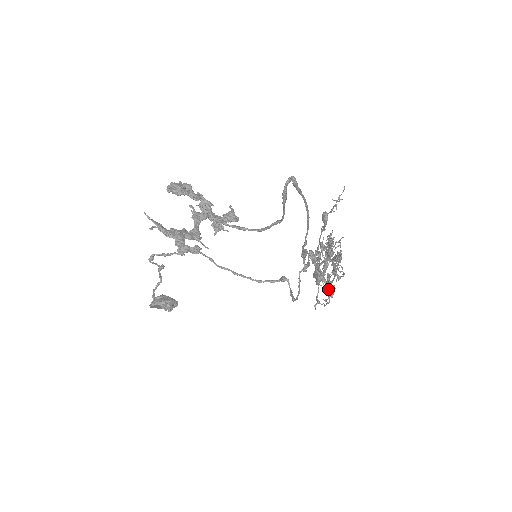
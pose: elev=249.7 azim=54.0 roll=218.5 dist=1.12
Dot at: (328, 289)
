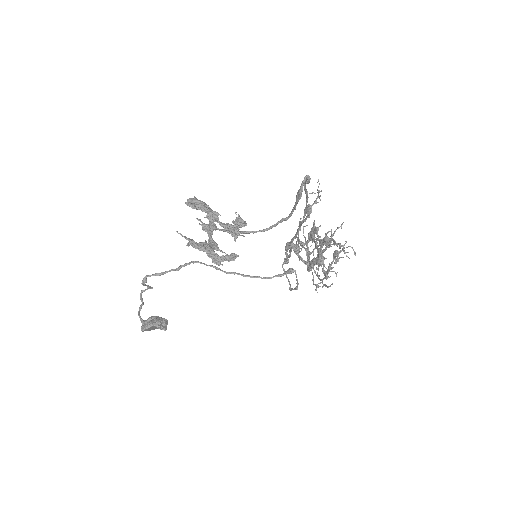
Dot at: (334, 271)
